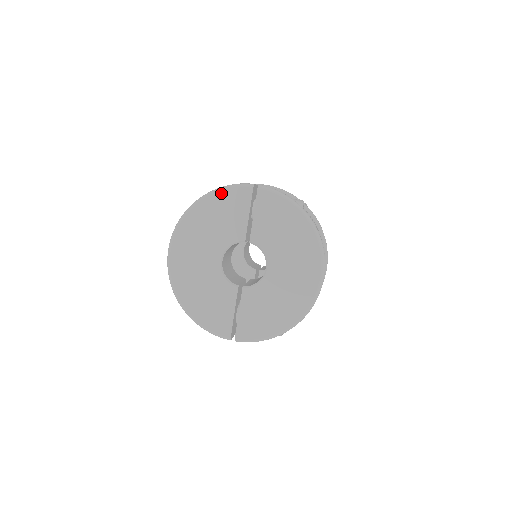
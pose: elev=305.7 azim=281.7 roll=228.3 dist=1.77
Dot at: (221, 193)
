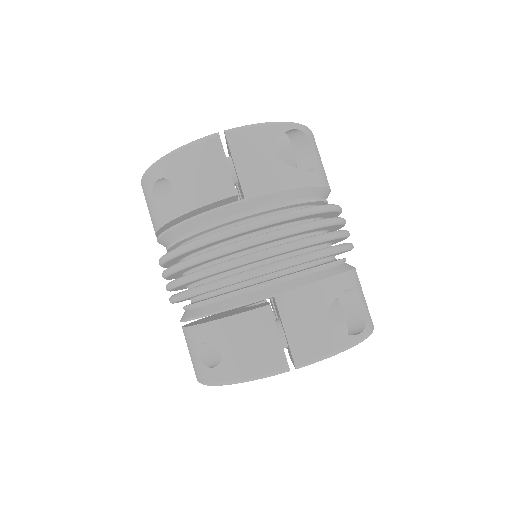
Dot at: occluded
